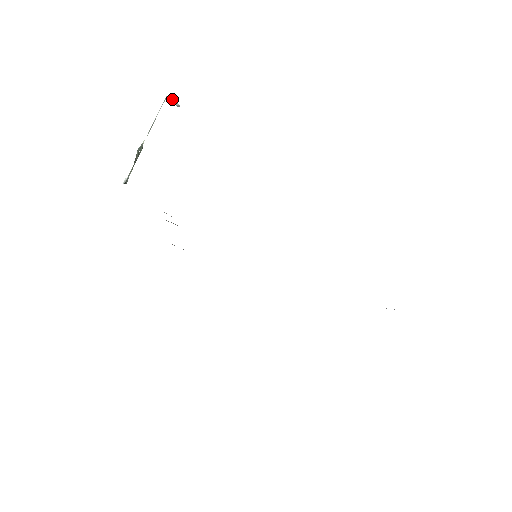
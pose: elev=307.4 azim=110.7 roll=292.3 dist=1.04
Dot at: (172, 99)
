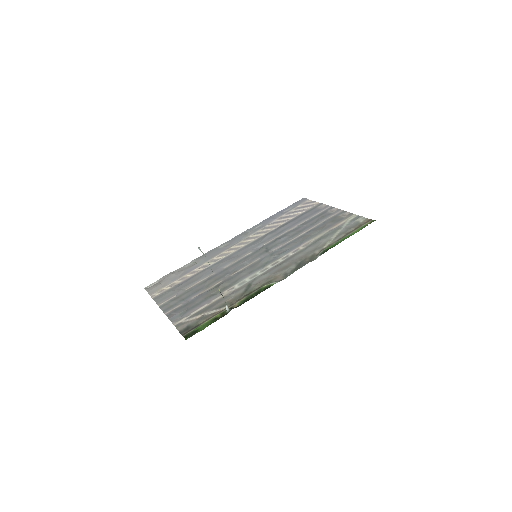
Dot at: occluded
